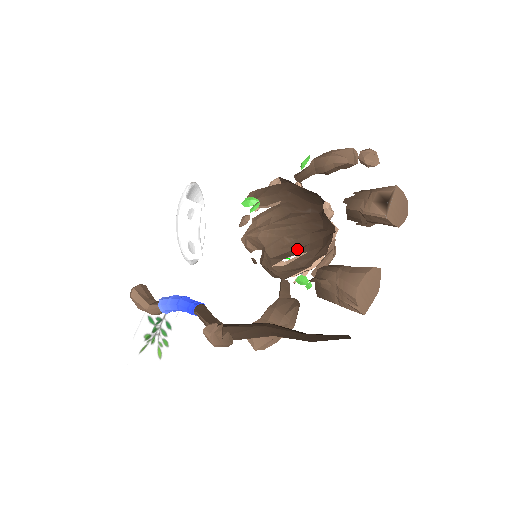
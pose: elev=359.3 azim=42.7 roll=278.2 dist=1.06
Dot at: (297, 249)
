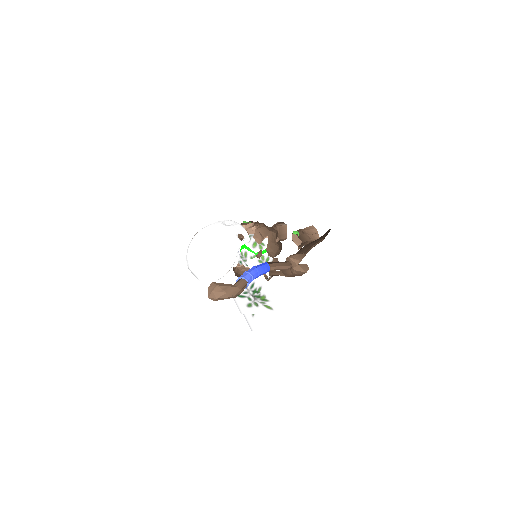
Dot at: occluded
